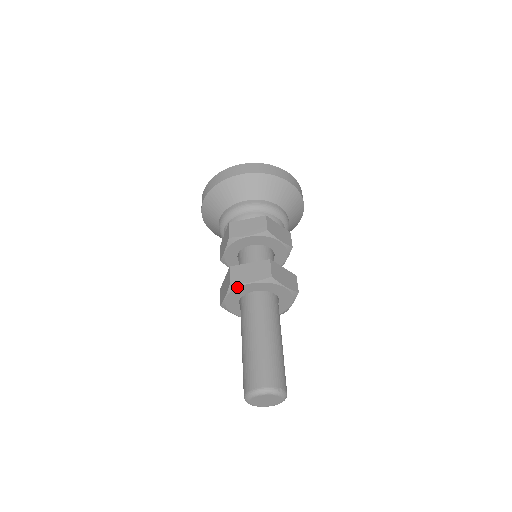
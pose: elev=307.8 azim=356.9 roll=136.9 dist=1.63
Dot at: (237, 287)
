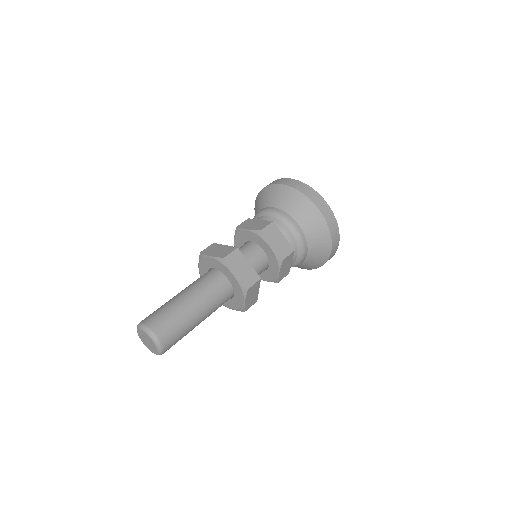
Dot at: (203, 257)
